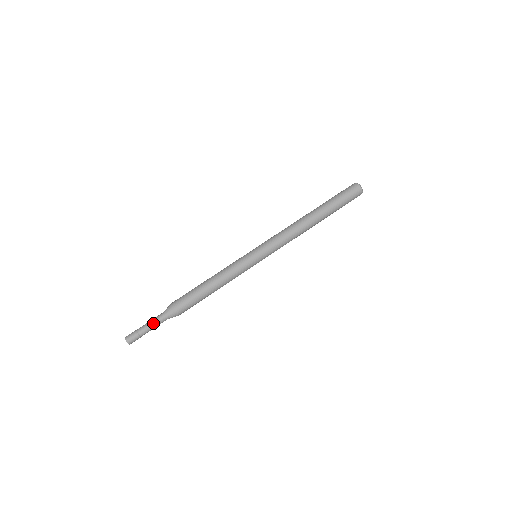
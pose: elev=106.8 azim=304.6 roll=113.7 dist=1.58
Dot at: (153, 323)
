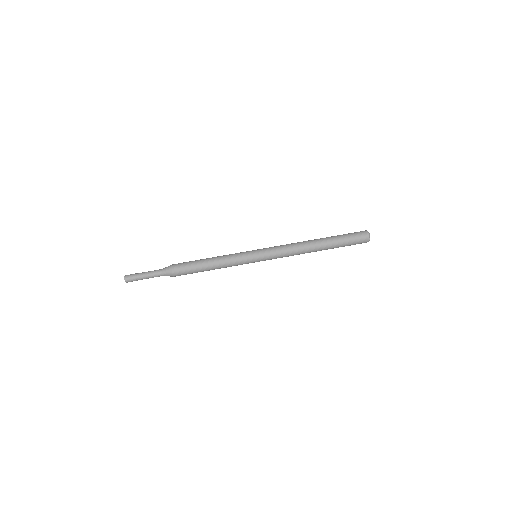
Dot at: (151, 275)
